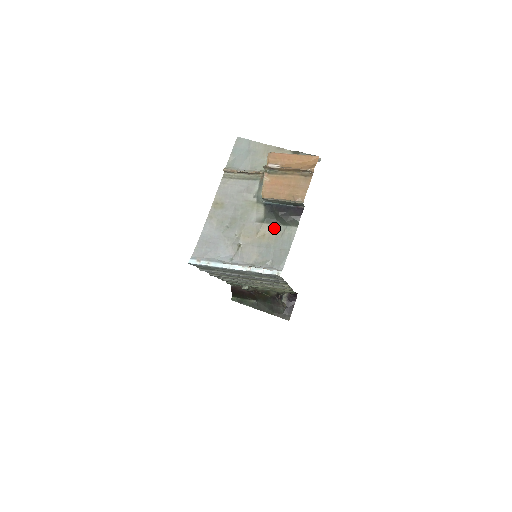
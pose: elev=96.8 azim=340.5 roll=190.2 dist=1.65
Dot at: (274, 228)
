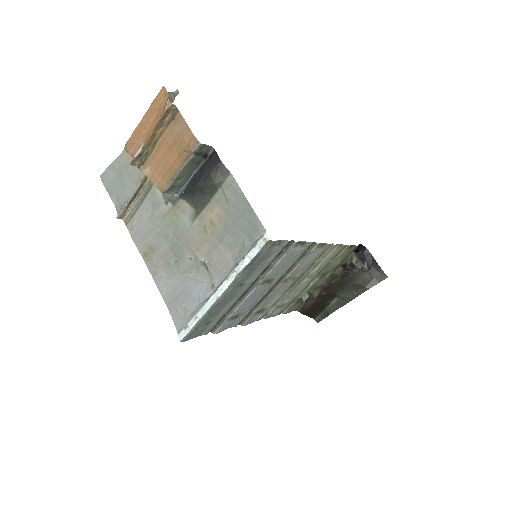
Dot at: (213, 205)
